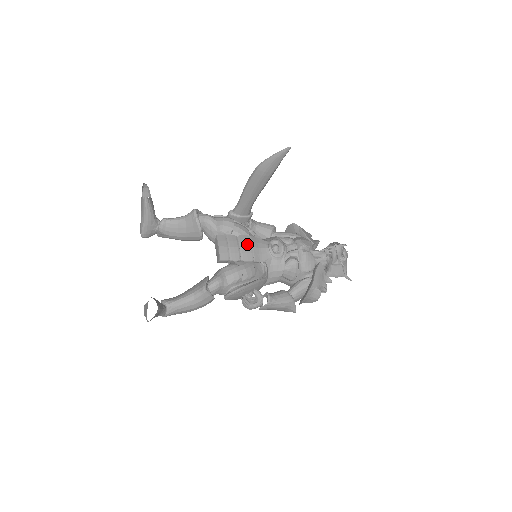
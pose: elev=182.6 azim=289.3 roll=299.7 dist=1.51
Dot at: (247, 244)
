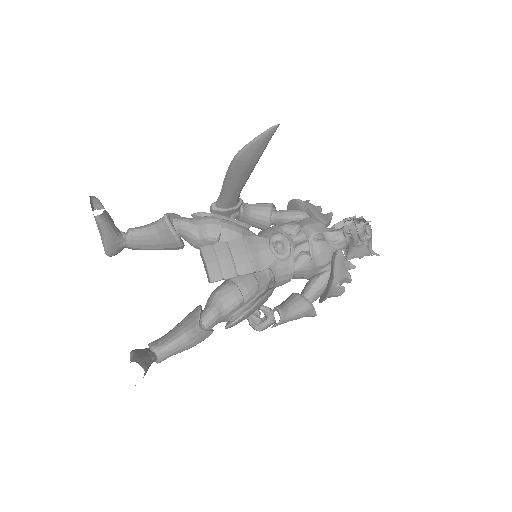
Dot at: (242, 251)
